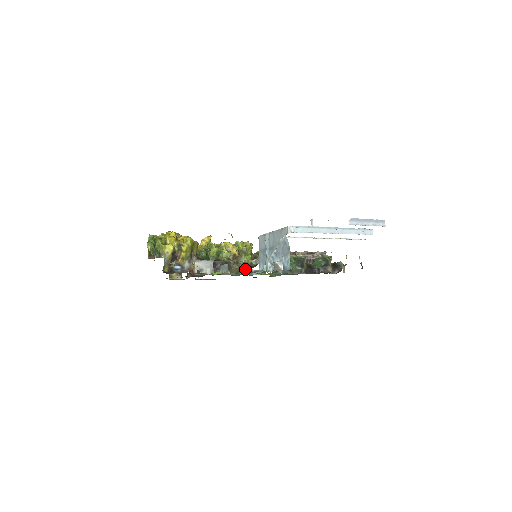
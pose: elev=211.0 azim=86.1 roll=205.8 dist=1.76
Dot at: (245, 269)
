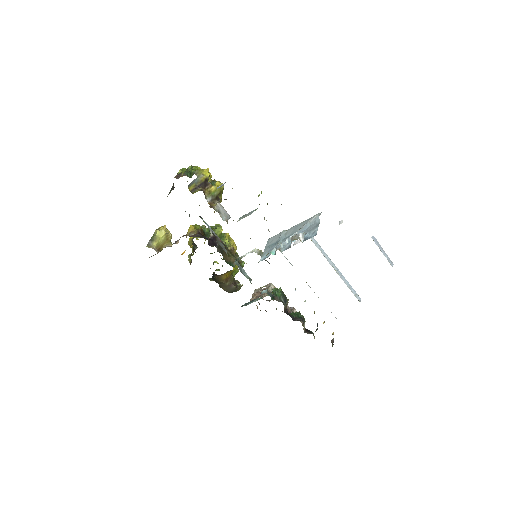
Dot at: (239, 263)
